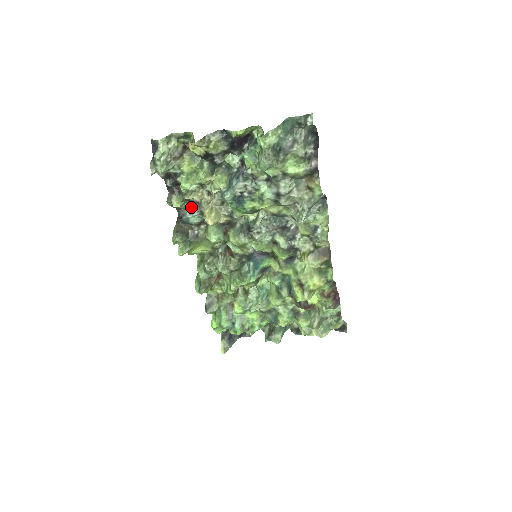
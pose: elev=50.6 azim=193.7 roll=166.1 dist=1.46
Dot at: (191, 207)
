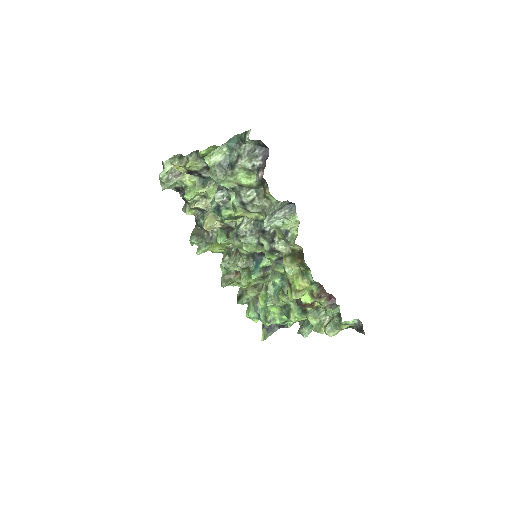
Dot at: (203, 214)
